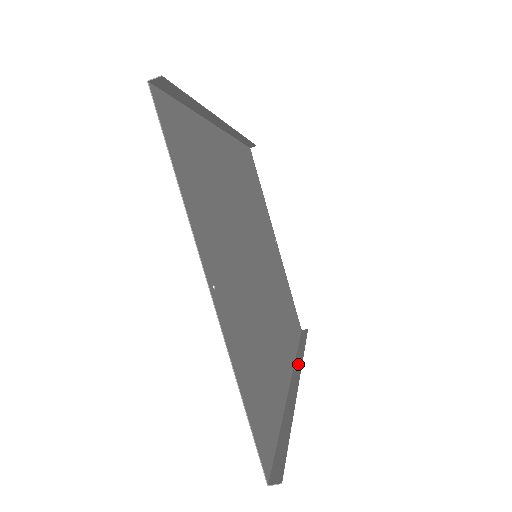
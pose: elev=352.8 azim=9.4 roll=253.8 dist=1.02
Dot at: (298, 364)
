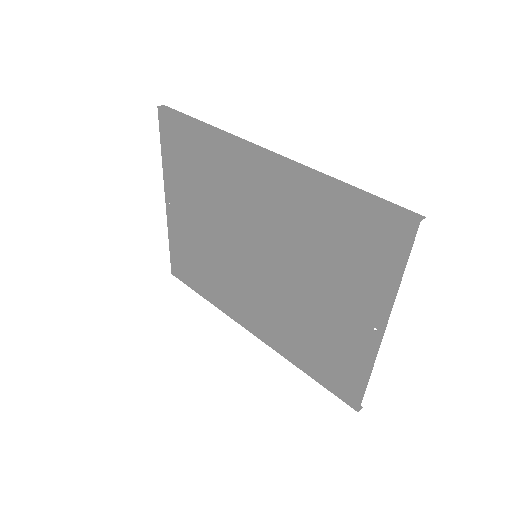
Dot at: occluded
